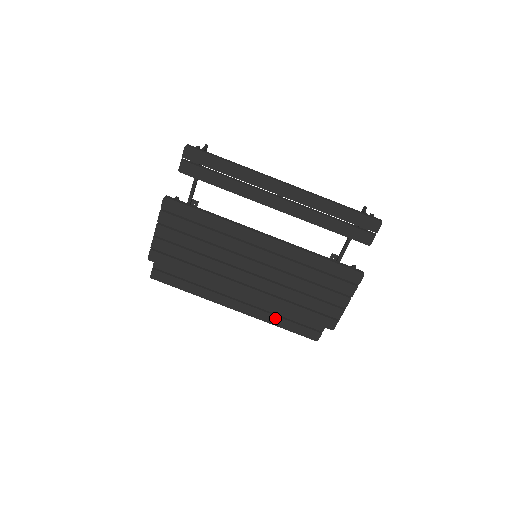
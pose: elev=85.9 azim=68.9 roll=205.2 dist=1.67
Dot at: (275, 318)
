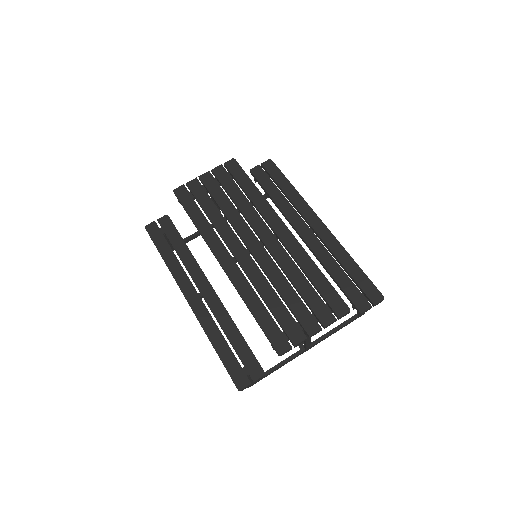
Dot at: (218, 334)
